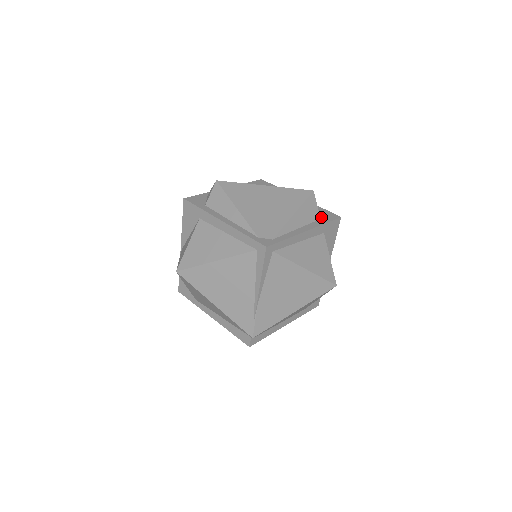
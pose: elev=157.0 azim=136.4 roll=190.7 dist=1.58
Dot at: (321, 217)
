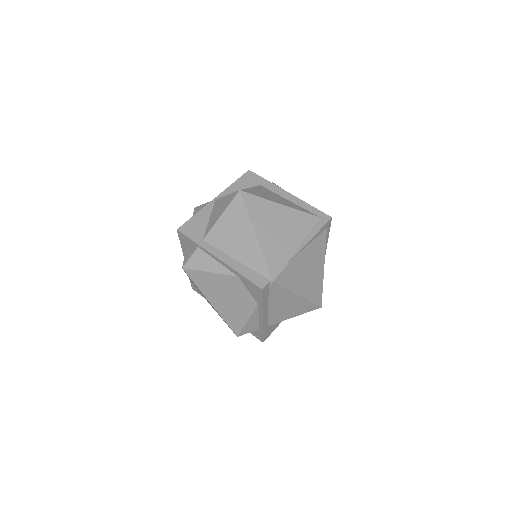
Dot at: occluded
